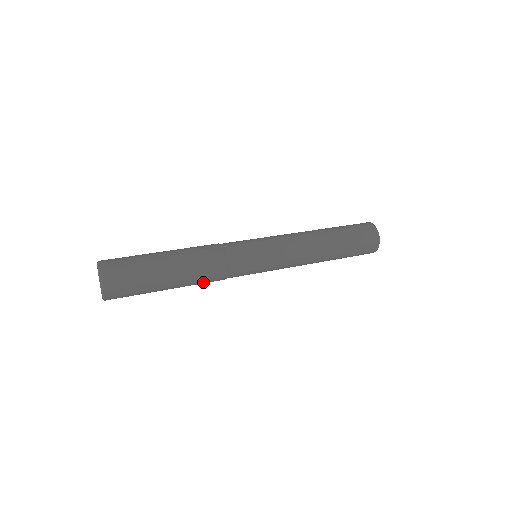
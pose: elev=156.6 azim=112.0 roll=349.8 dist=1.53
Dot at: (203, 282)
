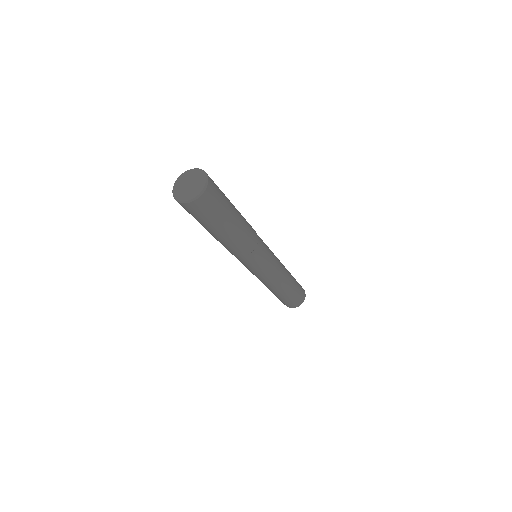
Dot at: (241, 244)
